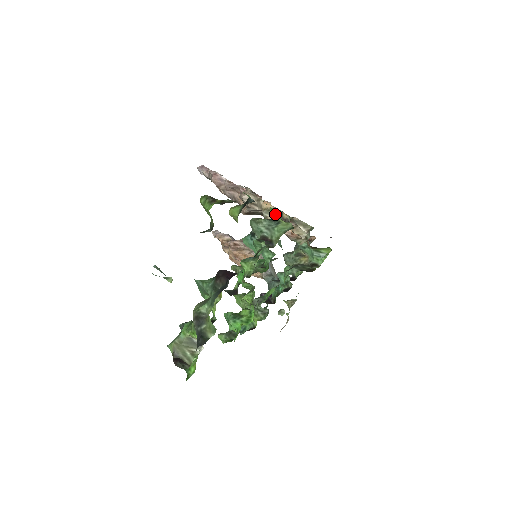
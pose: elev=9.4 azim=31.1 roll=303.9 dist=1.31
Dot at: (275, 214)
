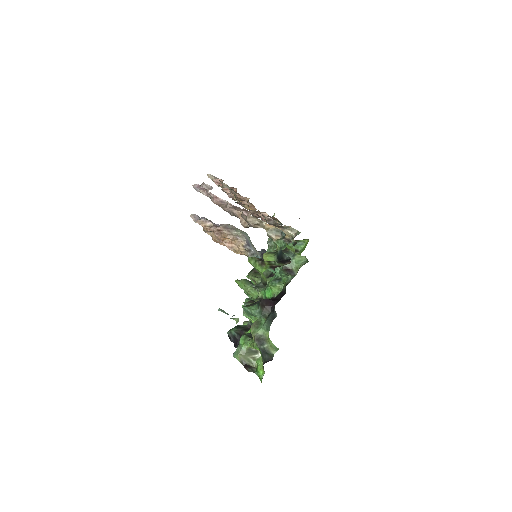
Dot at: (290, 248)
